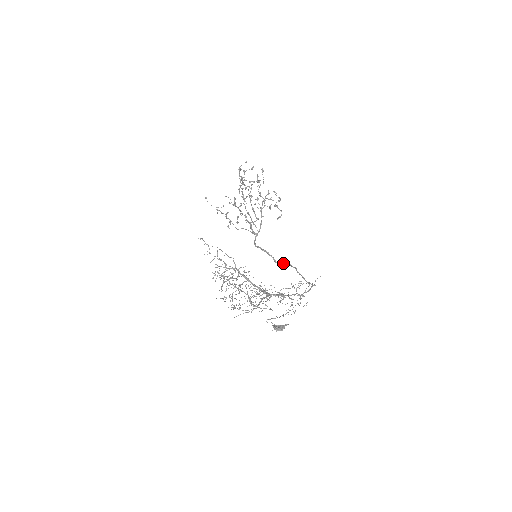
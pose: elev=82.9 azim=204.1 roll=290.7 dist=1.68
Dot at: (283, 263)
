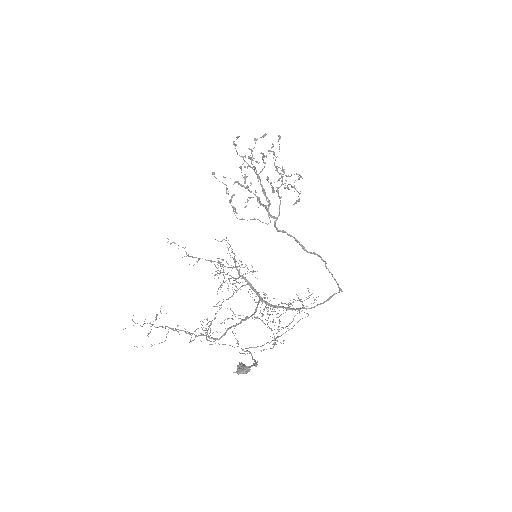
Dot at: (313, 253)
